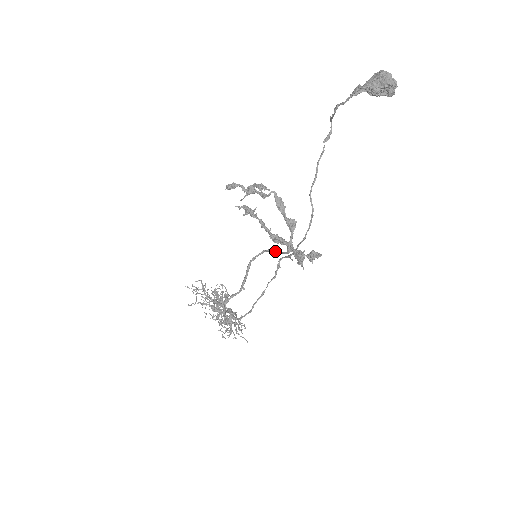
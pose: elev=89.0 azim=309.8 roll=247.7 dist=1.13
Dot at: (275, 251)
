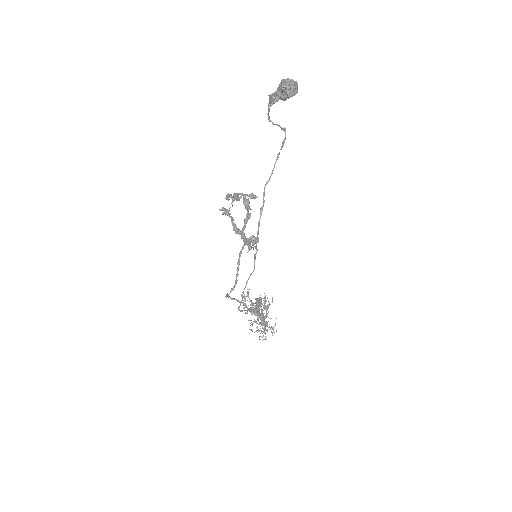
Dot at: occluded
